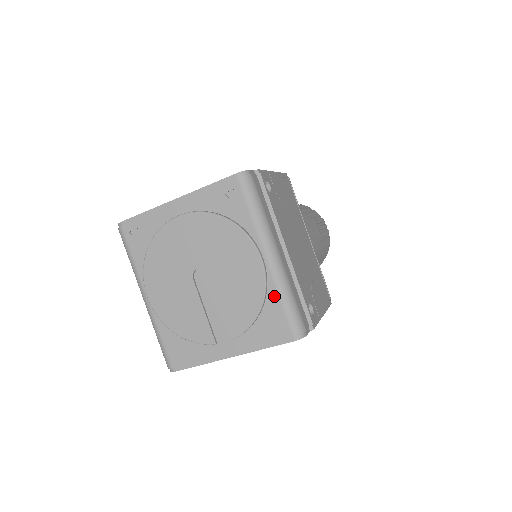
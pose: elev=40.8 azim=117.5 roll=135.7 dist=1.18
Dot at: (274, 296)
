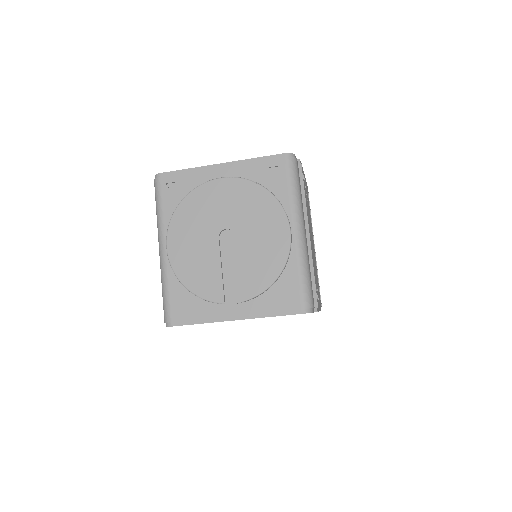
Dot at: (293, 268)
